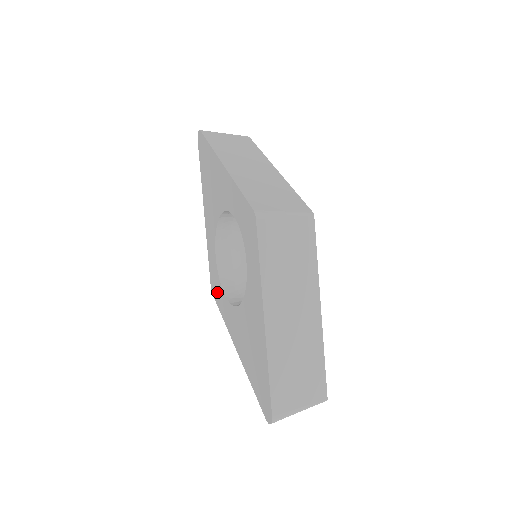
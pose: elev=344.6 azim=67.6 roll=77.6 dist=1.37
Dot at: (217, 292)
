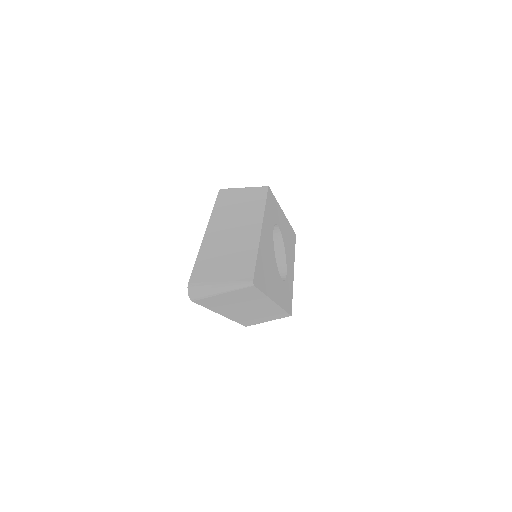
Dot at: occluded
